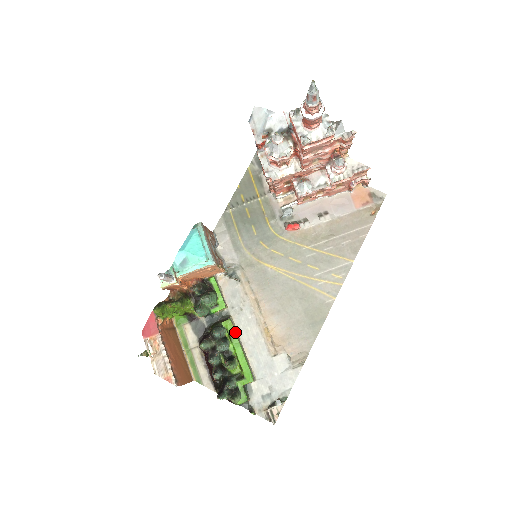
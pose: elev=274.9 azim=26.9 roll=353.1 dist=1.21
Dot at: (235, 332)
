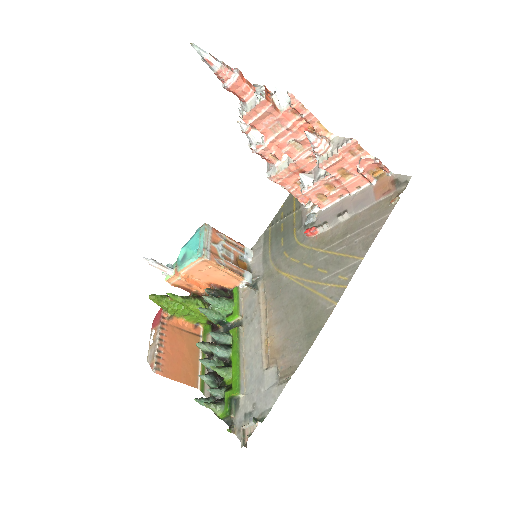
Dot at: (237, 340)
